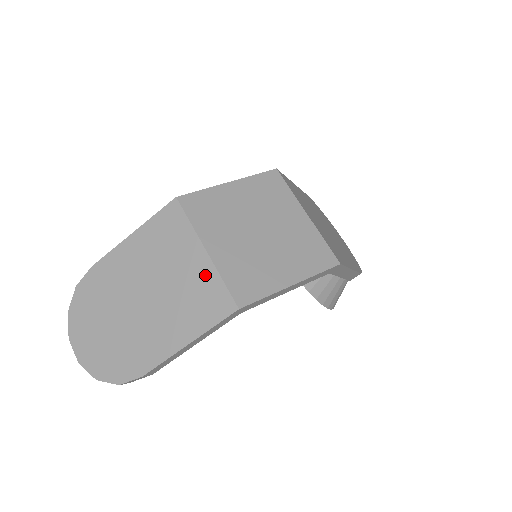
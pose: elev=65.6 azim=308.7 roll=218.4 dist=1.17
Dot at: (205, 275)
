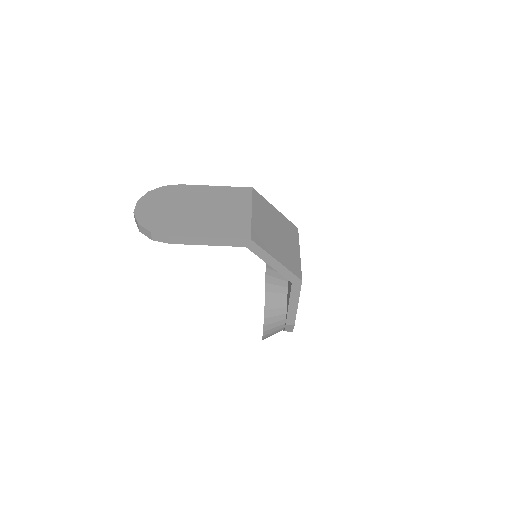
Dot at: (243, 219)
